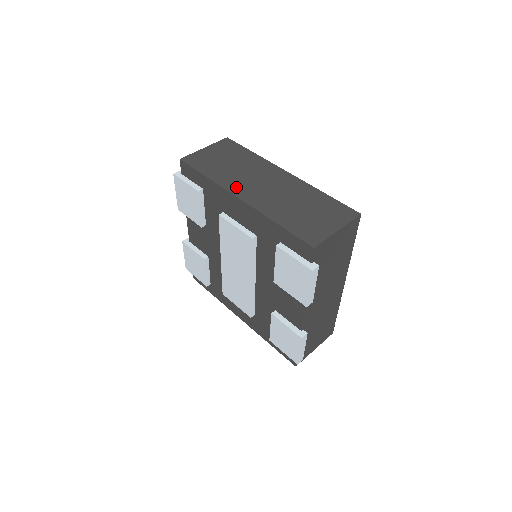
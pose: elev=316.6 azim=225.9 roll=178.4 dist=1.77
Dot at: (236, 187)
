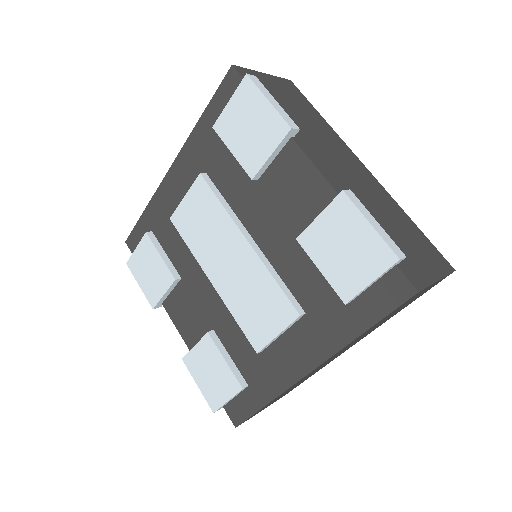
Dot at: occluded
